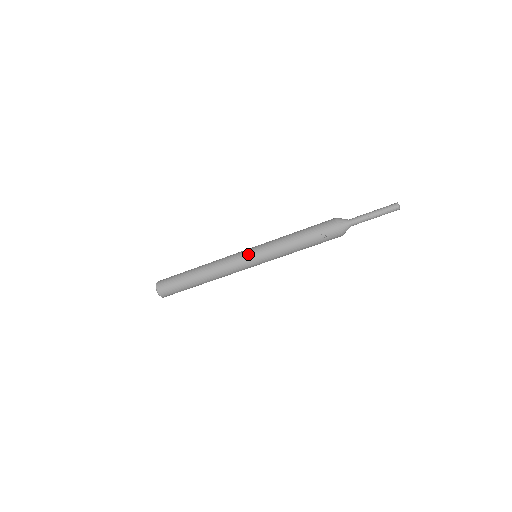
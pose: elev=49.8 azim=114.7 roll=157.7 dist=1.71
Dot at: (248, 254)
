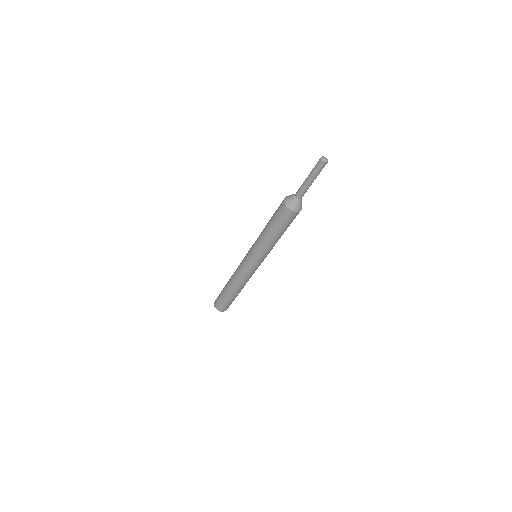
Dot at: (249, 263)
